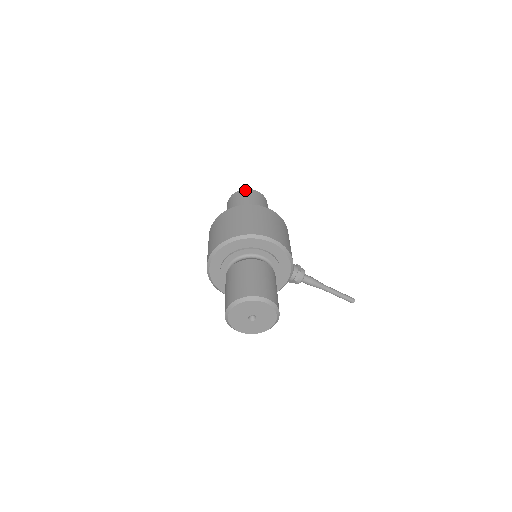
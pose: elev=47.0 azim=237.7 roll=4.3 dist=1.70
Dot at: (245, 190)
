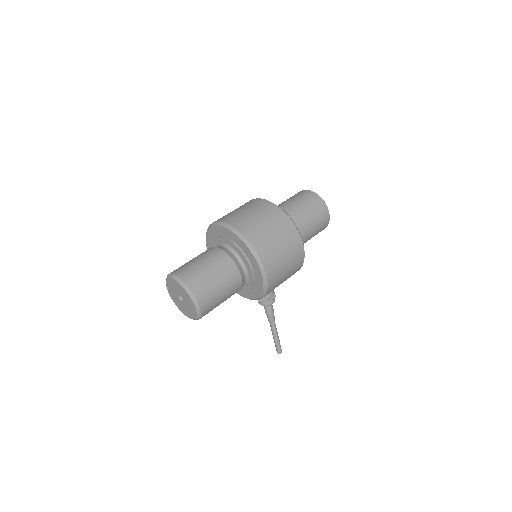
Dot at: (322, 202)
